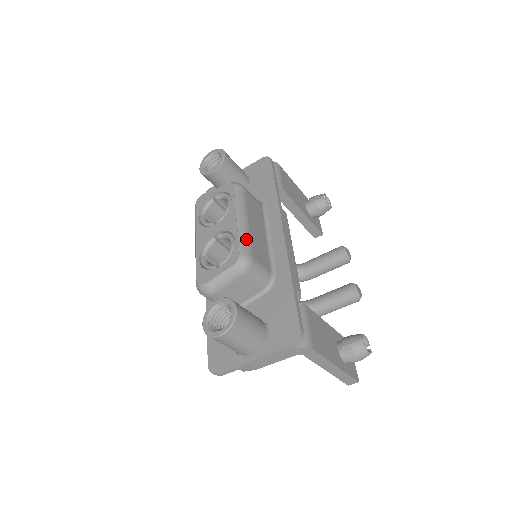
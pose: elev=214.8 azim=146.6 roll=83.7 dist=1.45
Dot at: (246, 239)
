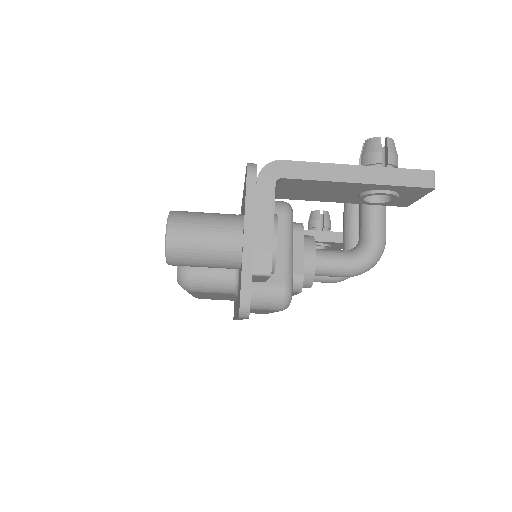
Dot at: occluded
